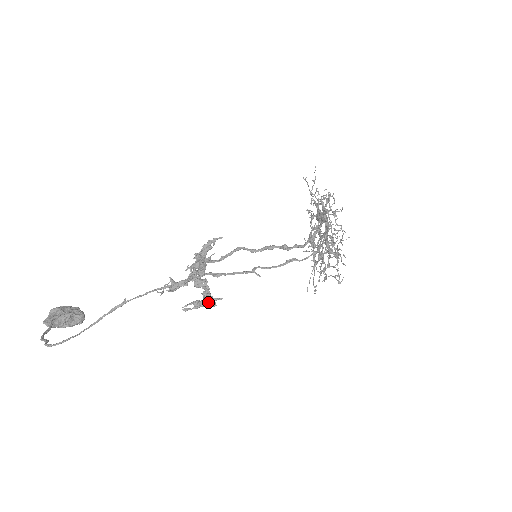
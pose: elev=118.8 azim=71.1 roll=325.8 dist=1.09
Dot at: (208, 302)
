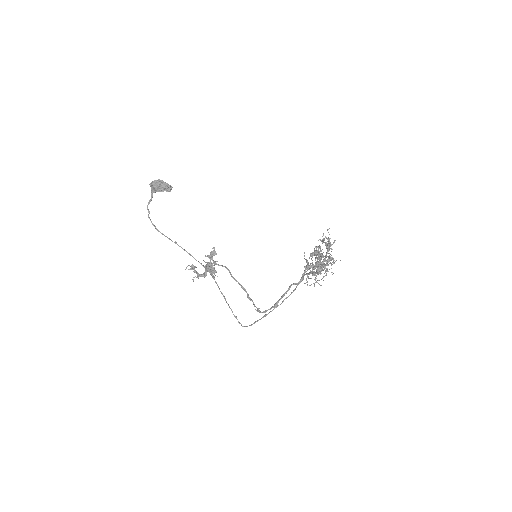
Dot at: occluded
